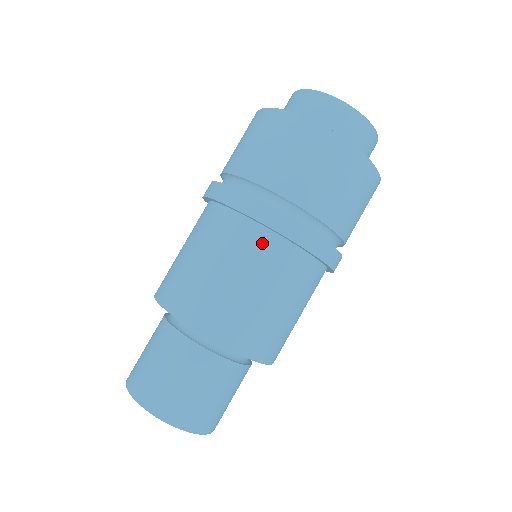
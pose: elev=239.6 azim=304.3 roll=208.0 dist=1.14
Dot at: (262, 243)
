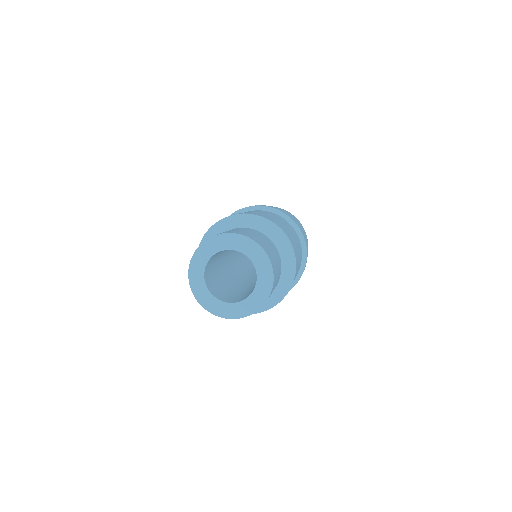
Dot at: (288, 223)
